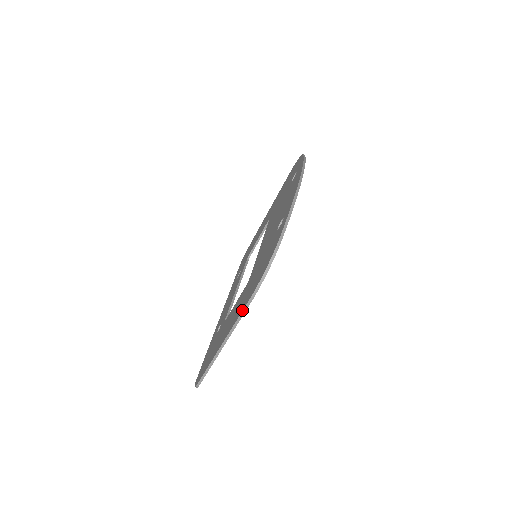
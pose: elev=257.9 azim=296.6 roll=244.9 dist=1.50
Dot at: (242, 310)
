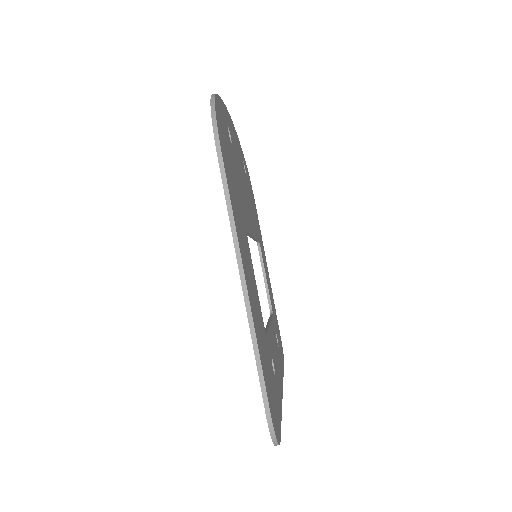
Dot at: occluded
